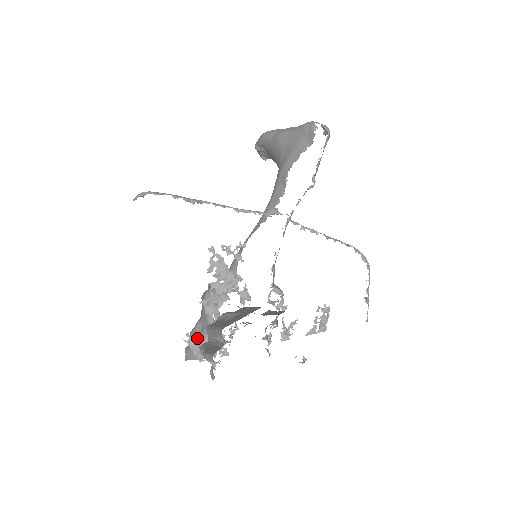
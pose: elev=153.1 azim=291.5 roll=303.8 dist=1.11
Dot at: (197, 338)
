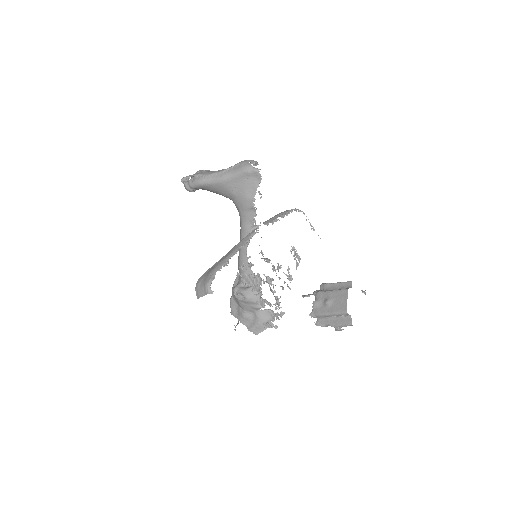
Dot at: (253, 320)
